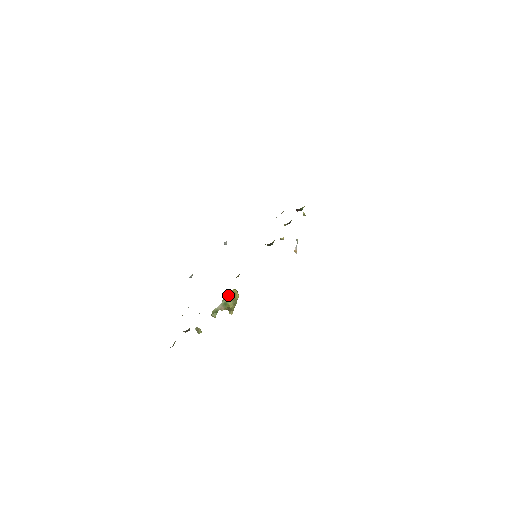
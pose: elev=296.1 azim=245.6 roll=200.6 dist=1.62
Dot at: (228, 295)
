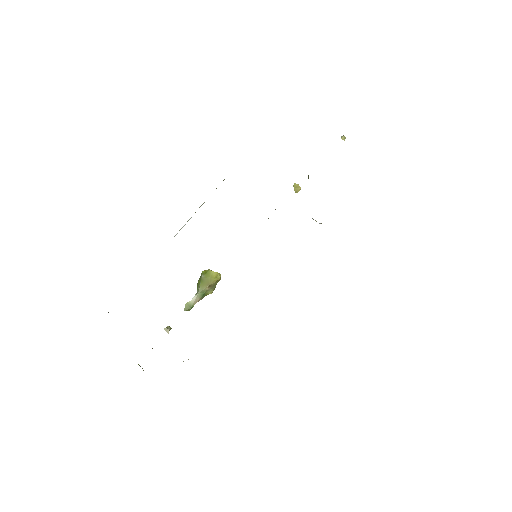
Dot at: (208, 285)
